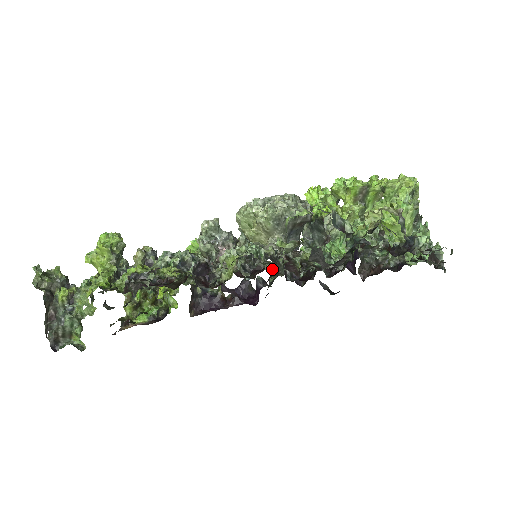
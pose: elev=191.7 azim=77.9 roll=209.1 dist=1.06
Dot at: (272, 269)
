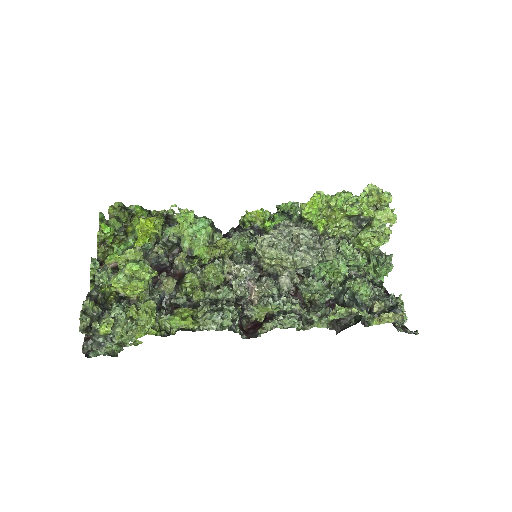
Dot at: occluded
